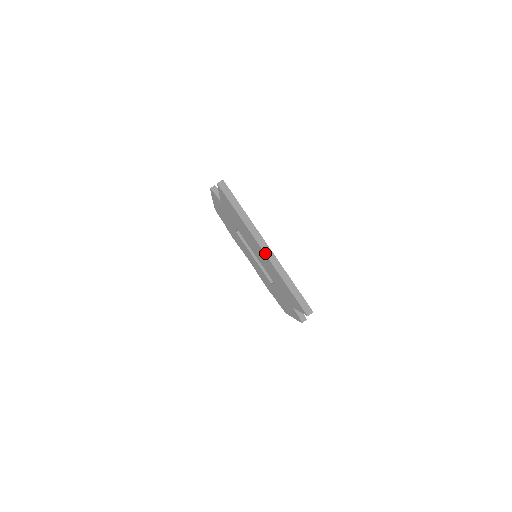
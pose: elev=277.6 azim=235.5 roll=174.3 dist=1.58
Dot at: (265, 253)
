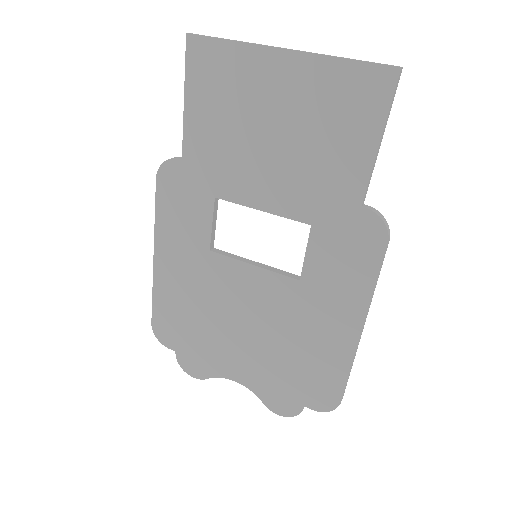
Dot at: (291, 49)
